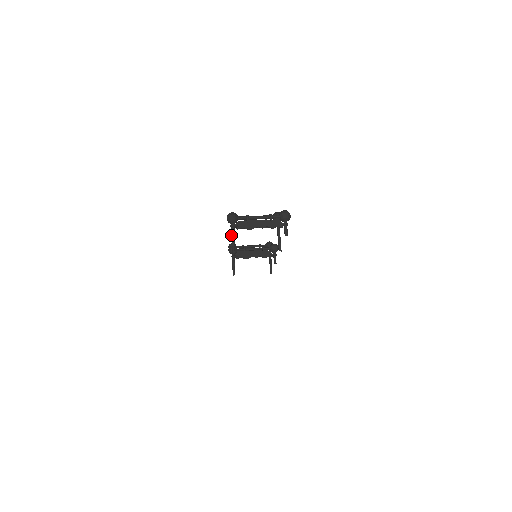
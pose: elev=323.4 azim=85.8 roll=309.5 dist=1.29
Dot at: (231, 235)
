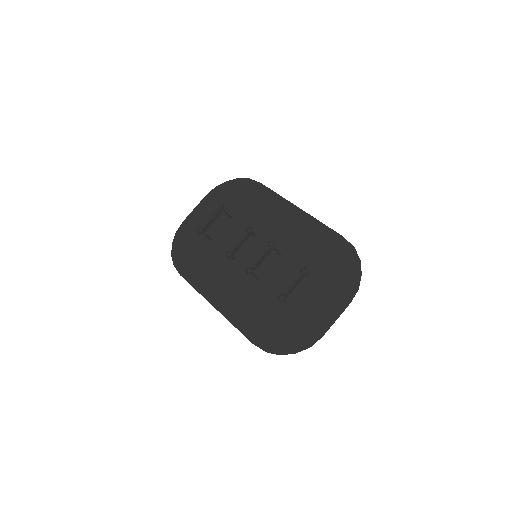
Dot at: (254, 276)
